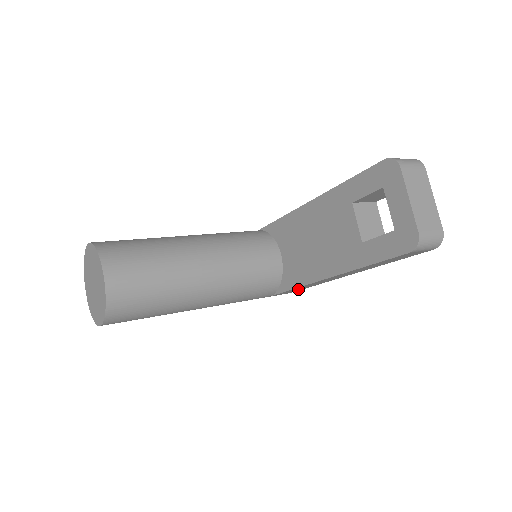
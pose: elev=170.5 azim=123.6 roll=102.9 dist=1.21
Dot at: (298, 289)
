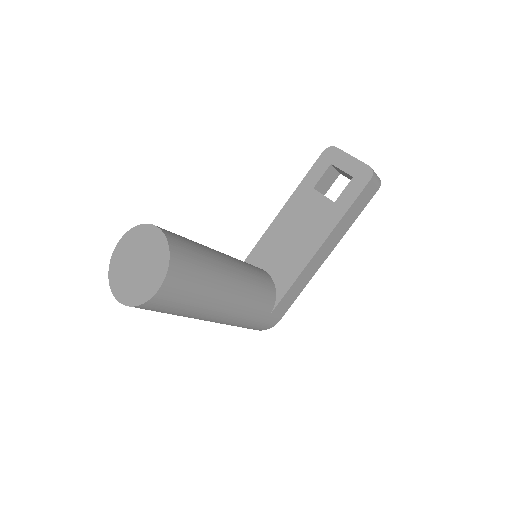
Dot at: (290, 298)
